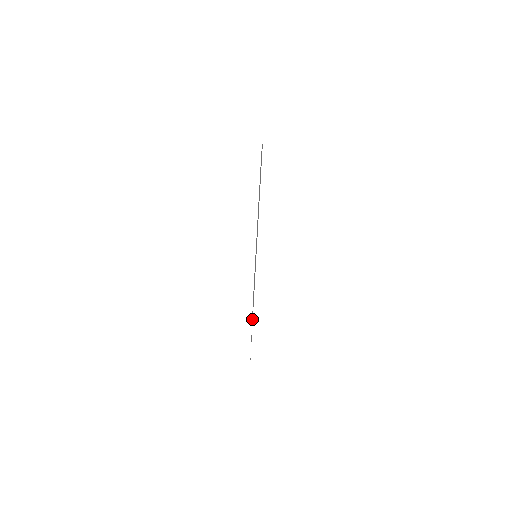
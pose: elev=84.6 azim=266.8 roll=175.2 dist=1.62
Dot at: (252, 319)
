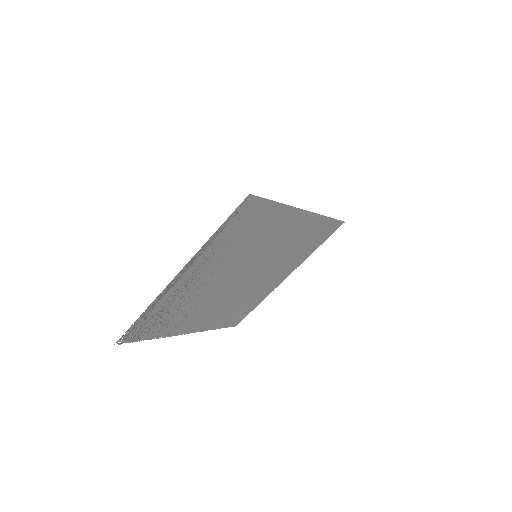
Dot at: (231, 238)
